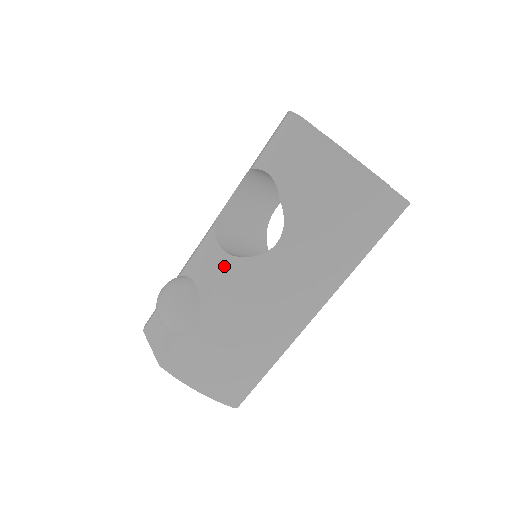
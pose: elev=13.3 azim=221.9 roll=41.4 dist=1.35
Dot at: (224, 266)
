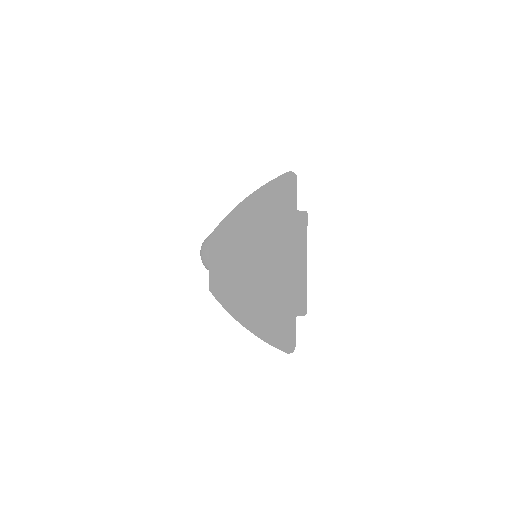
Dot at: occluded
